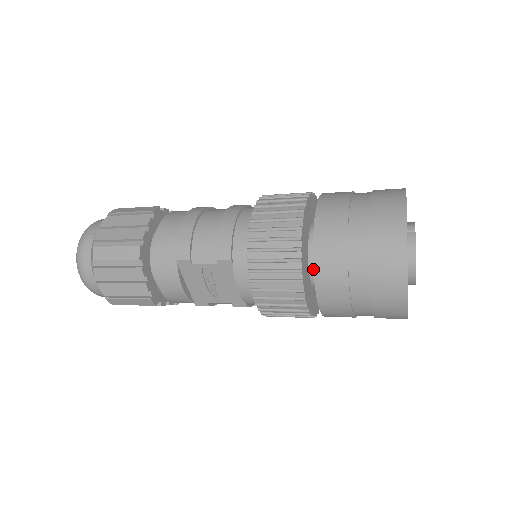
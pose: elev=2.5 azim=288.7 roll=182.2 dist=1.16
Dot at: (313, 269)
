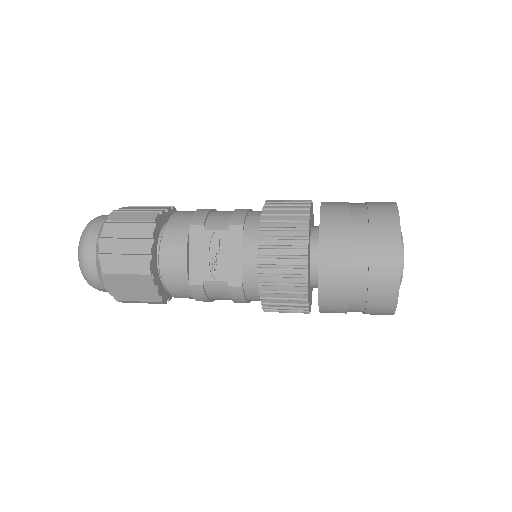
Dot at: (319, 228)
